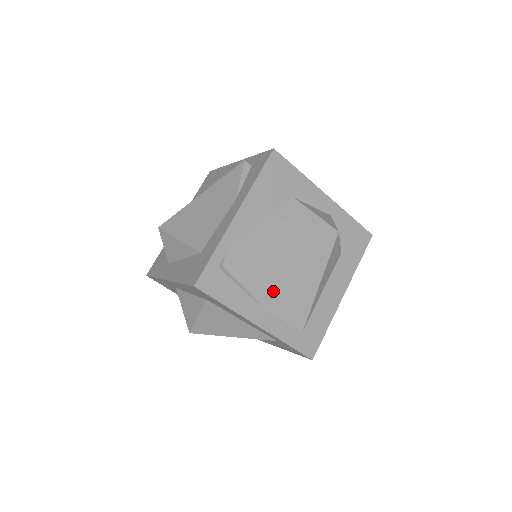
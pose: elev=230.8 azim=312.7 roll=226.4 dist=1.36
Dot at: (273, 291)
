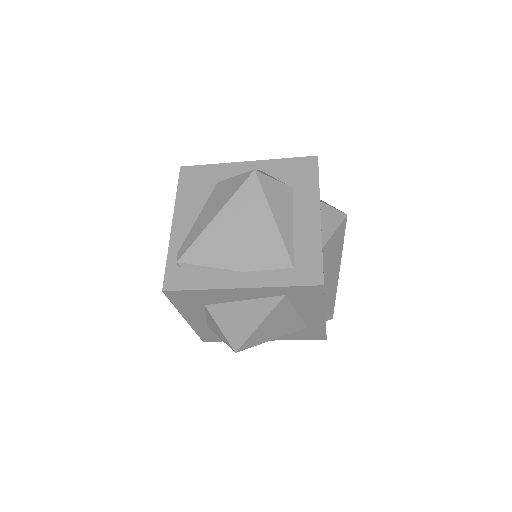
Dot at: (235, 253)
